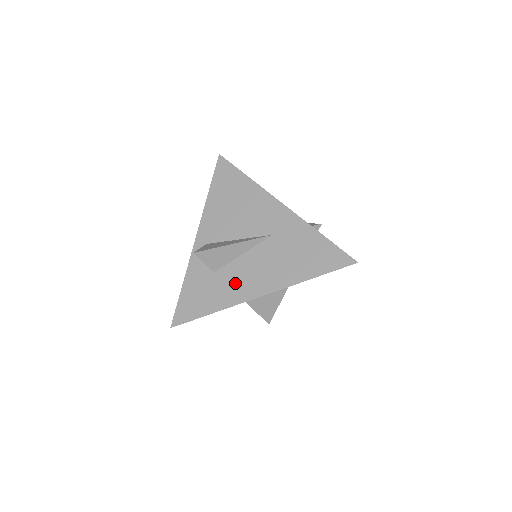
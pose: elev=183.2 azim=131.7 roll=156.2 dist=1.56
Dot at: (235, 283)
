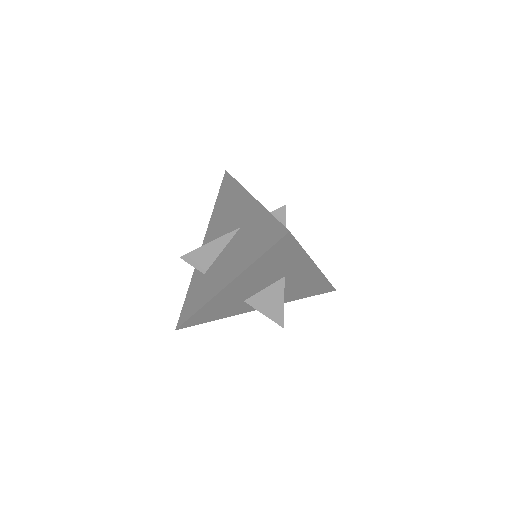
Dot at: (213, 280)
